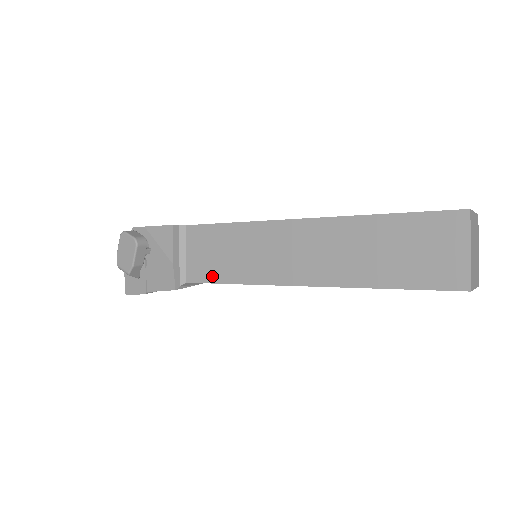
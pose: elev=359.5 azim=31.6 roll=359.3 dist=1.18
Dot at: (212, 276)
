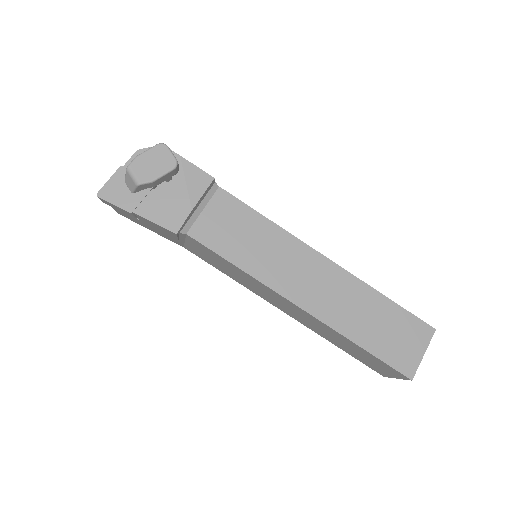
Dot at: (220, 247)
